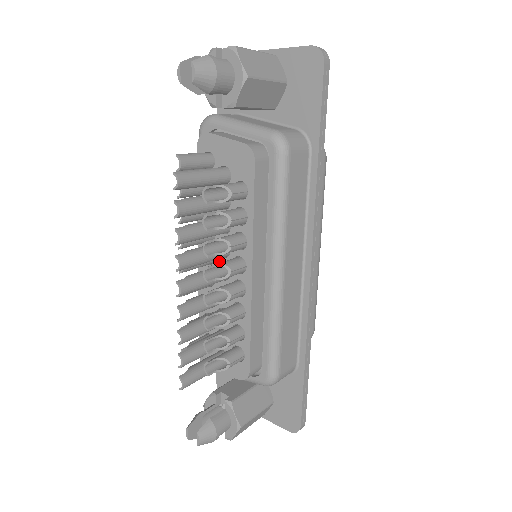
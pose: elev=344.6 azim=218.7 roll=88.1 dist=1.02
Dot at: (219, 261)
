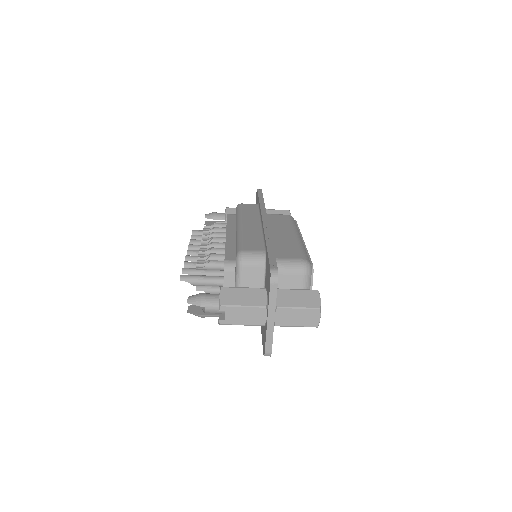
Dot at: occluded
